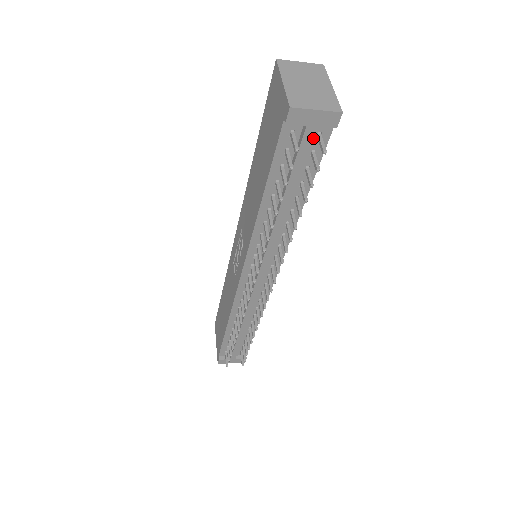
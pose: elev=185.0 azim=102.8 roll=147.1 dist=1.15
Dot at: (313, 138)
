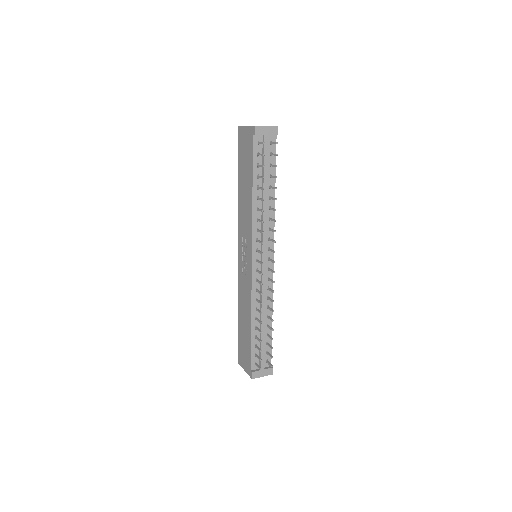
Dot at: (269, 145)
